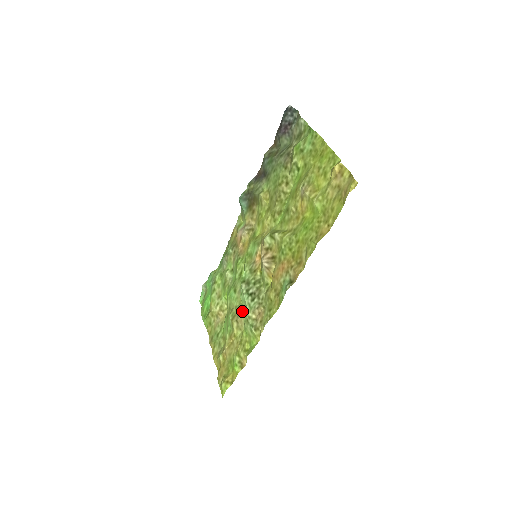
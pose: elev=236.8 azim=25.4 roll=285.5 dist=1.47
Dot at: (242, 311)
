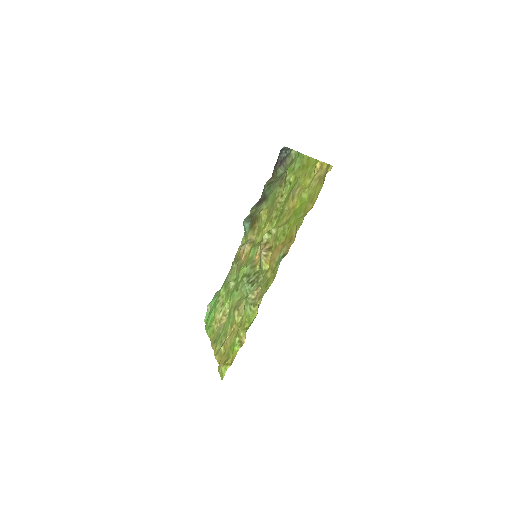
Dot at: (243, 299)
